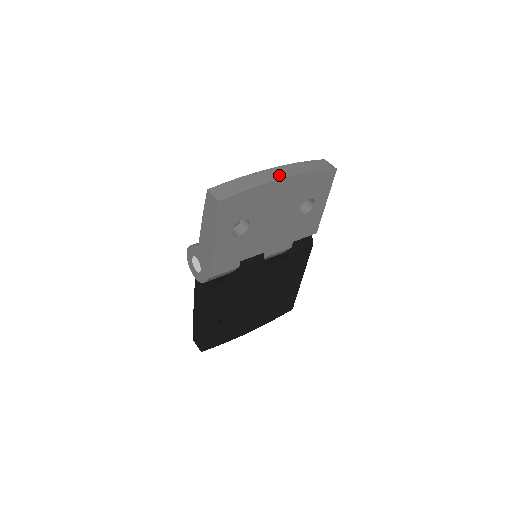
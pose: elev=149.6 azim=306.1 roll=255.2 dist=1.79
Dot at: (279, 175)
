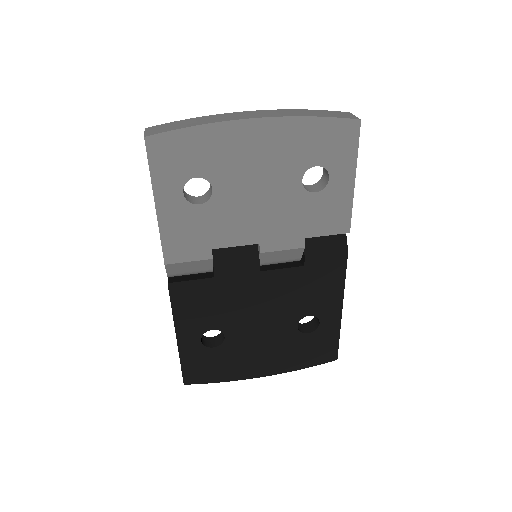
Dot at: (251, 115)
